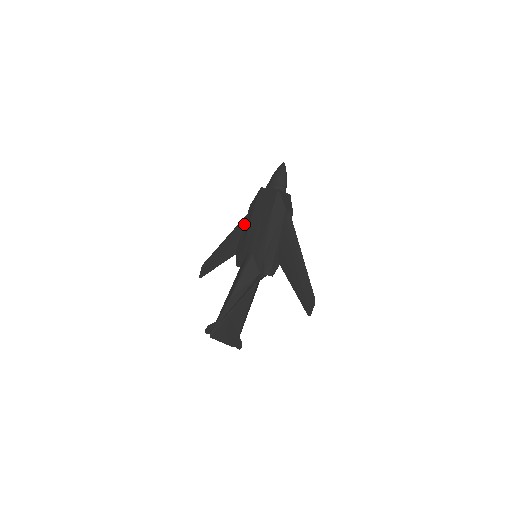
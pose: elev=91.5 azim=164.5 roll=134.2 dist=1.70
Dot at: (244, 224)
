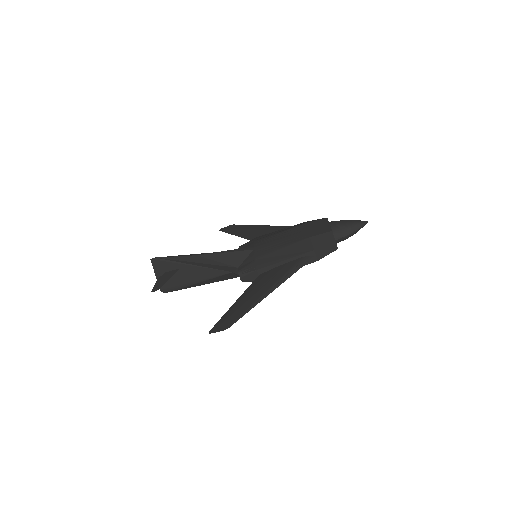
Dot at: (284, 228)
